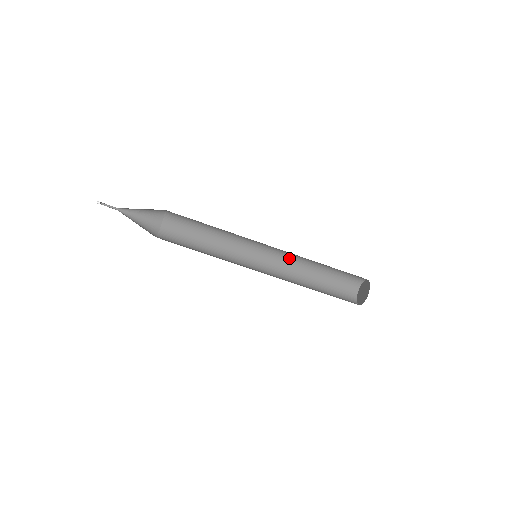
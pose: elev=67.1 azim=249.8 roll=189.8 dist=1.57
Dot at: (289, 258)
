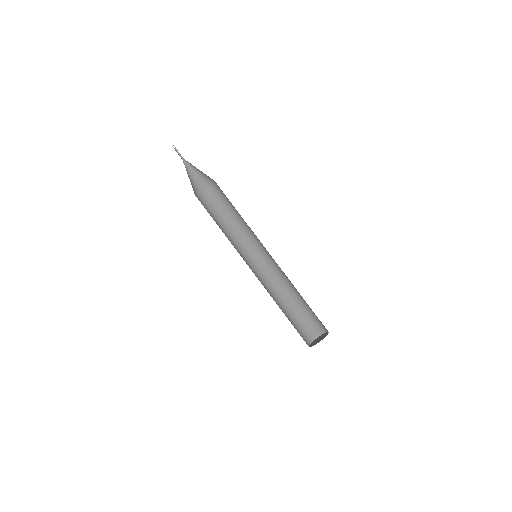
Dot at: (277, 278)
